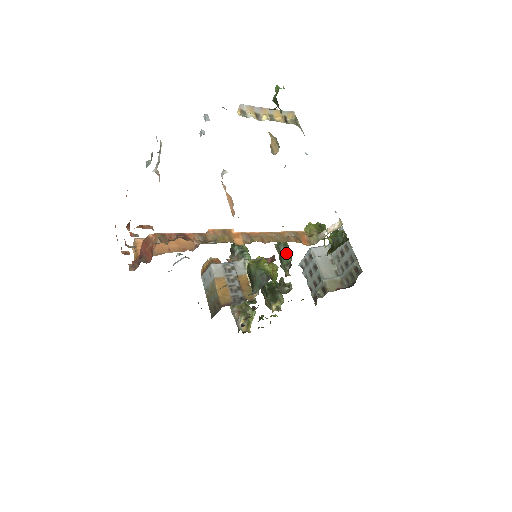
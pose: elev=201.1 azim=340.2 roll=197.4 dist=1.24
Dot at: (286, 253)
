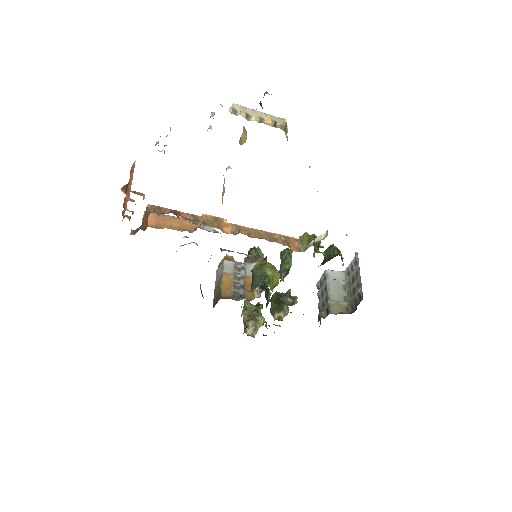
Dot at: (287, 261)
